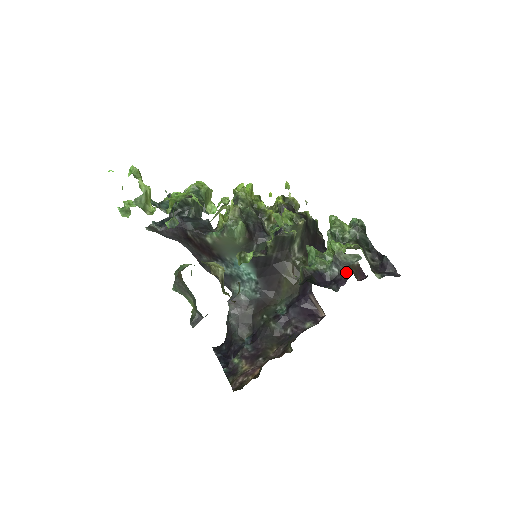
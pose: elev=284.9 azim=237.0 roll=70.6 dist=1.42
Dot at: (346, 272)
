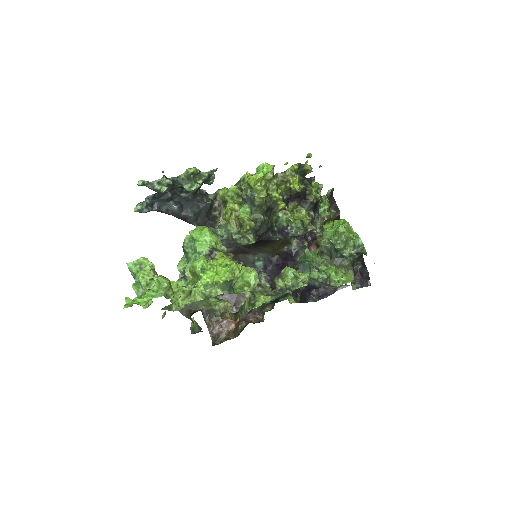
Dot at: (331, 290)
